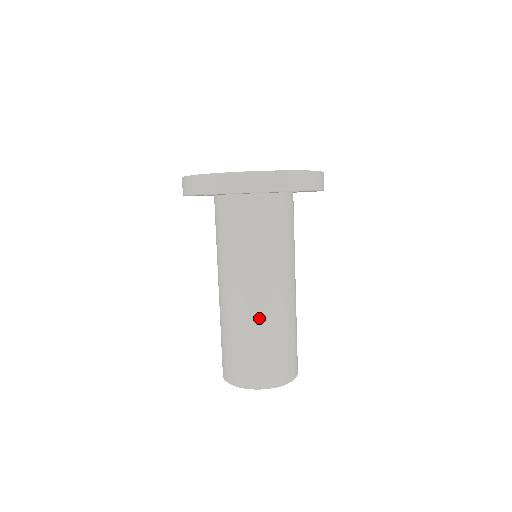
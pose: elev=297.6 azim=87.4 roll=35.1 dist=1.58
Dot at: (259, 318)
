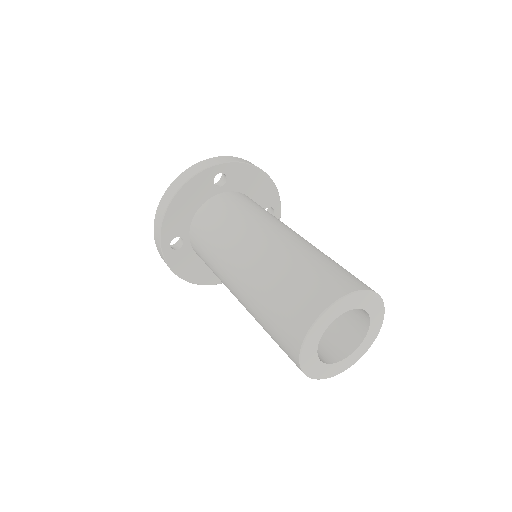
Dot at: (288, 247)
